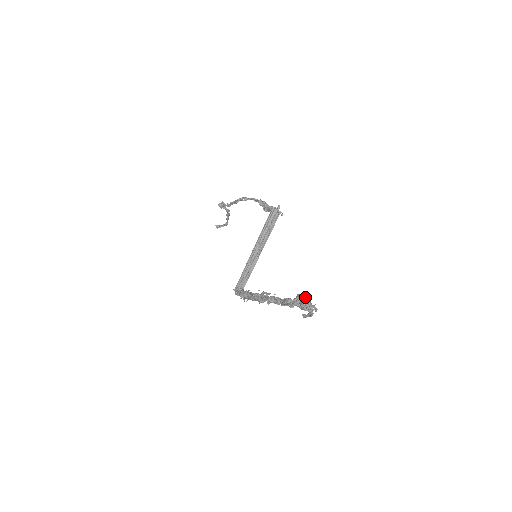
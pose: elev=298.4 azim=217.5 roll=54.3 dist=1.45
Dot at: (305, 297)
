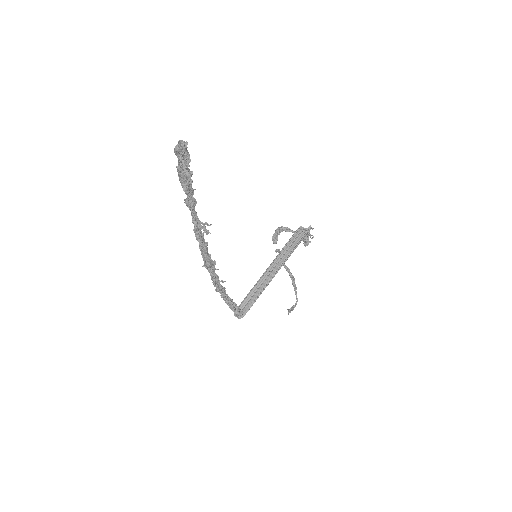
Dot at: (184, 144)
